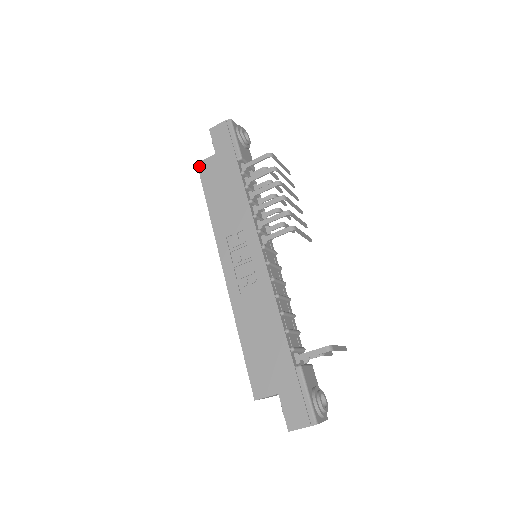
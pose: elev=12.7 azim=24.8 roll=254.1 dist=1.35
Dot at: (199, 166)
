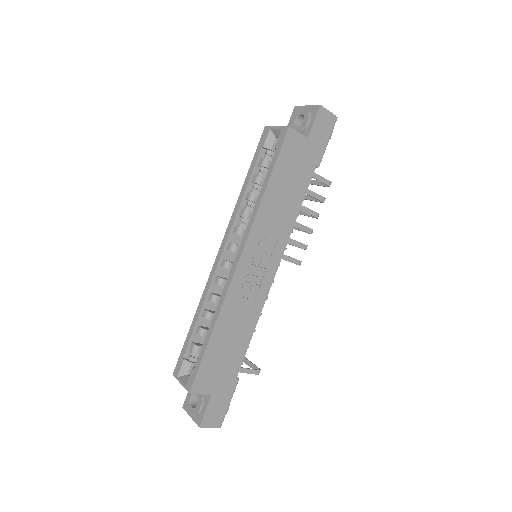
Dot at: (289, 132)
